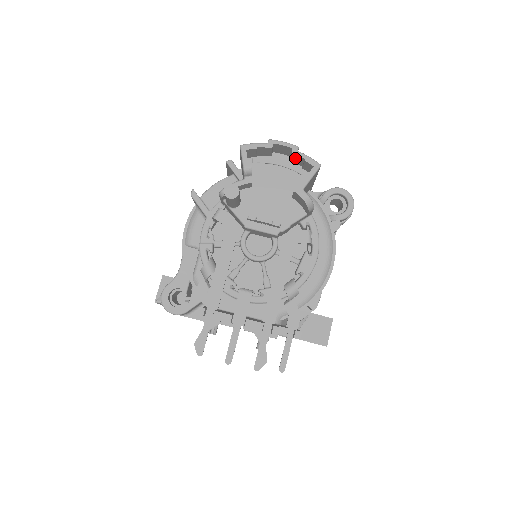
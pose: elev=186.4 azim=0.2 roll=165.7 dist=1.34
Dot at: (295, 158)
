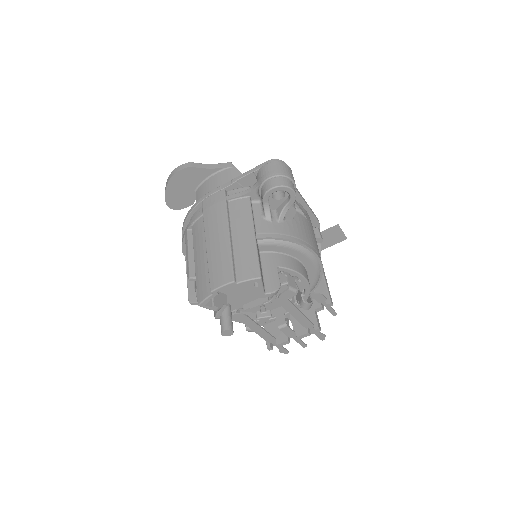
Dot at: (237, 278)
